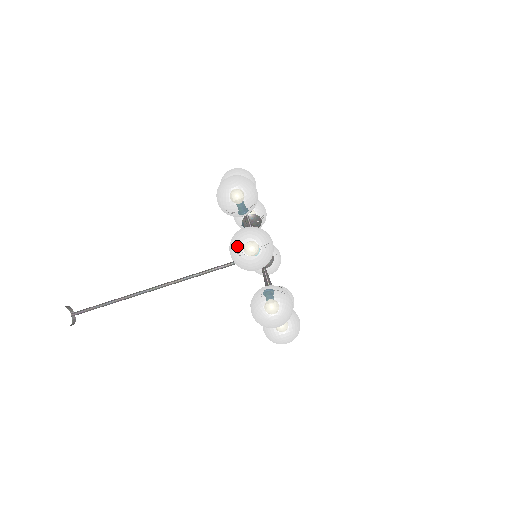
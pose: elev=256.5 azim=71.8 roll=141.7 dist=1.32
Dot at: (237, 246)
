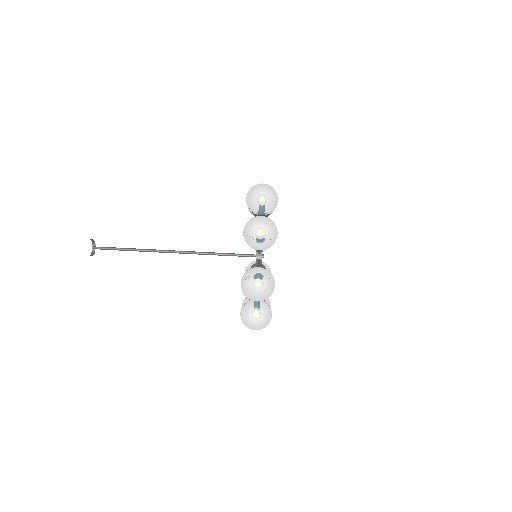
Dot at: (252, 223)
